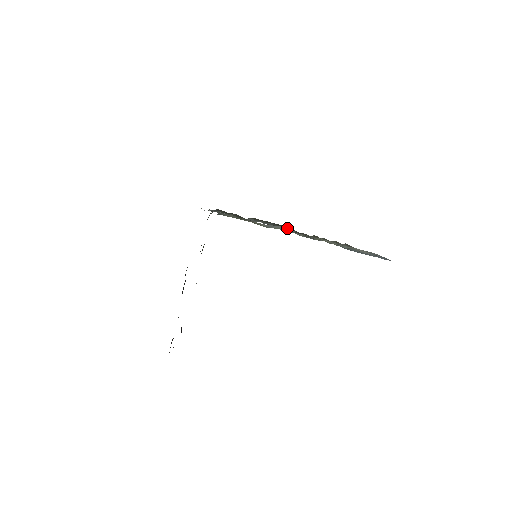
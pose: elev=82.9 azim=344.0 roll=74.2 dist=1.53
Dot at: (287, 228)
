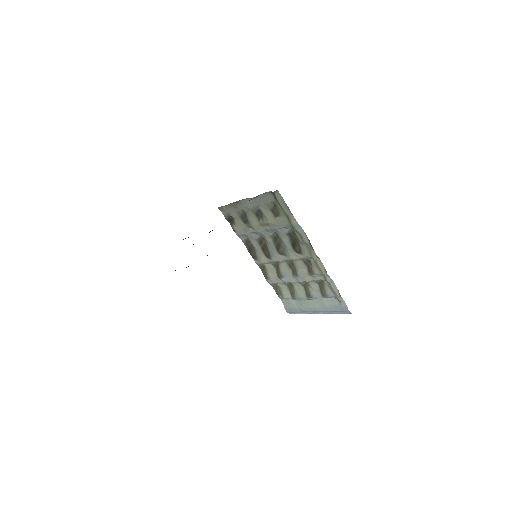
Dot at: (306, 235)
